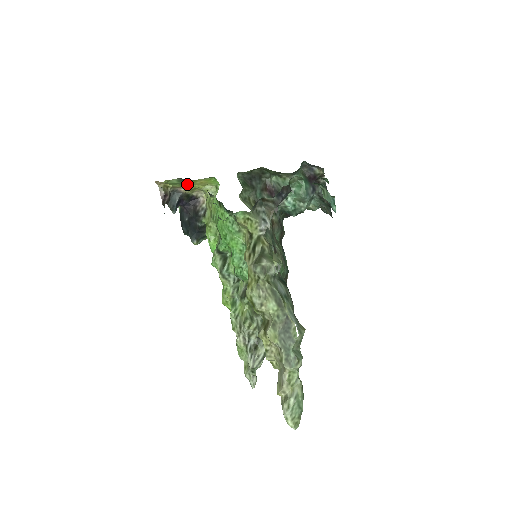
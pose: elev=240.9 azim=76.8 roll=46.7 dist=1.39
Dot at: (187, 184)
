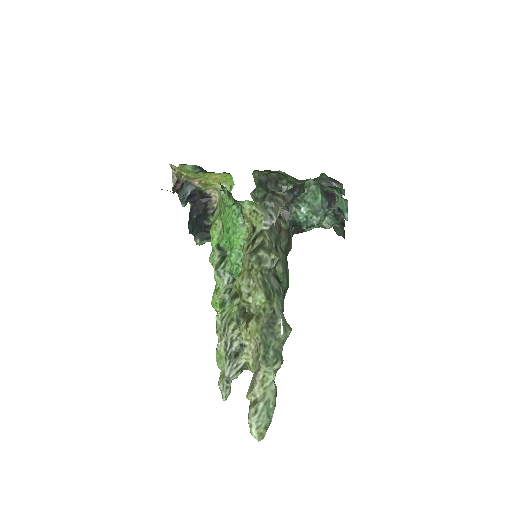
Dot at: (202, 176)
